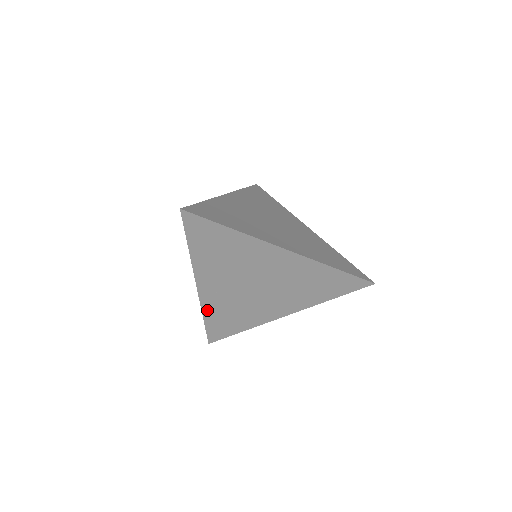
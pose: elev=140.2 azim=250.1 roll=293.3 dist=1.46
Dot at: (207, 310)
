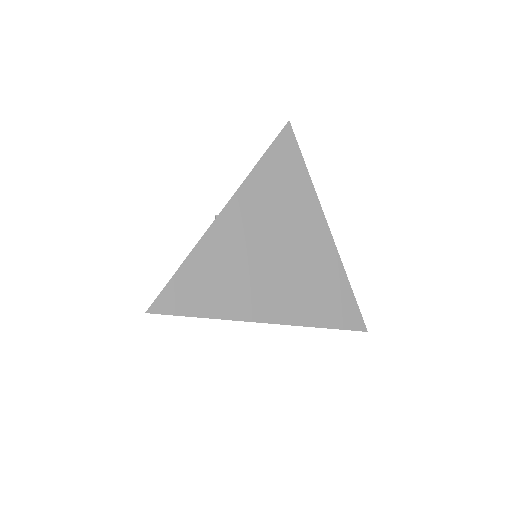
Dot at: occluded
